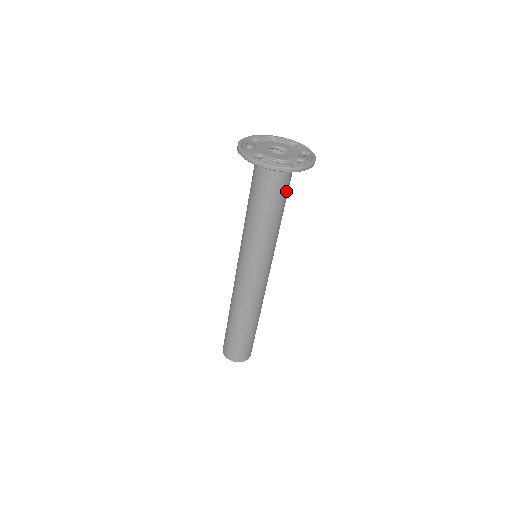
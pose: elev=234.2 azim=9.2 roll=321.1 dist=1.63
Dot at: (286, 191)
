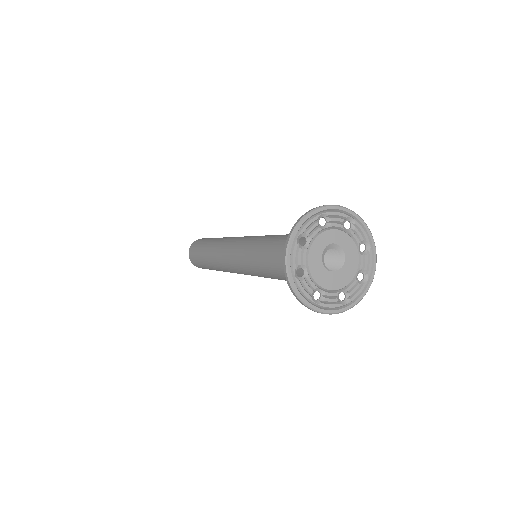
Dot at: occluded
